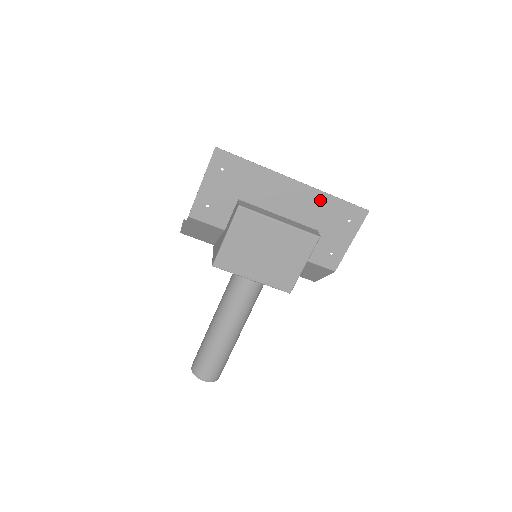
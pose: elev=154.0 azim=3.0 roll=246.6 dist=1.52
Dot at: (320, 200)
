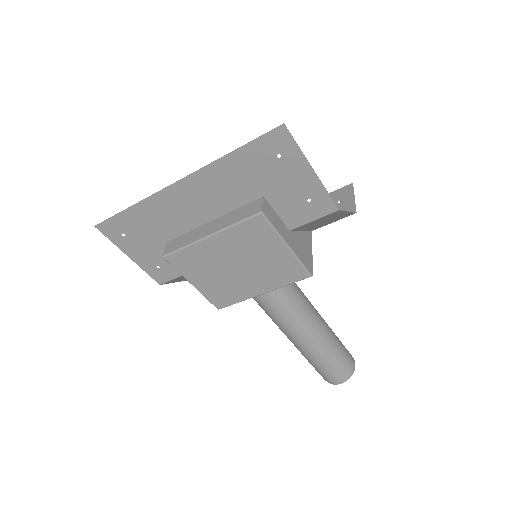
Dot at: (223, 171)
